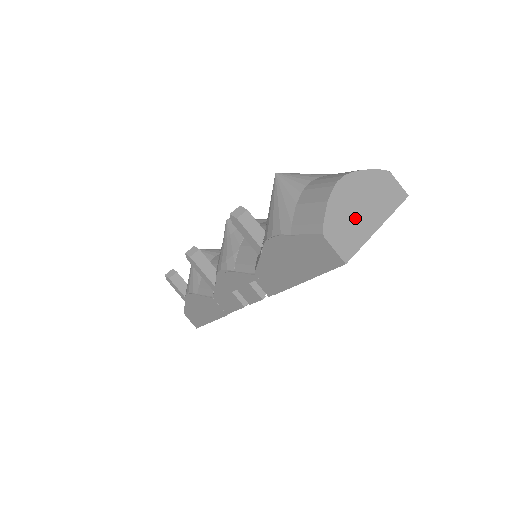
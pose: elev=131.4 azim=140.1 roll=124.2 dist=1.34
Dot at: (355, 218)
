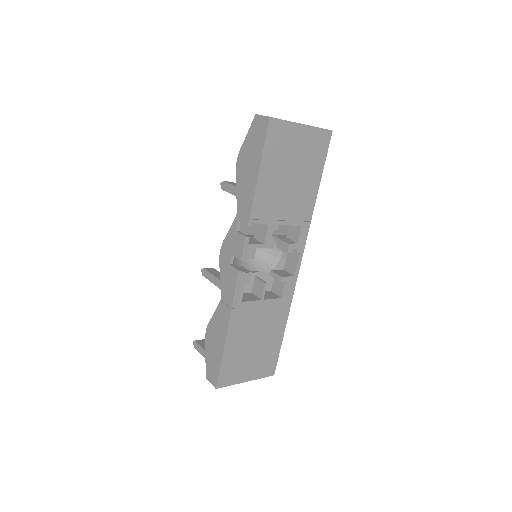
Dot at: occluded
